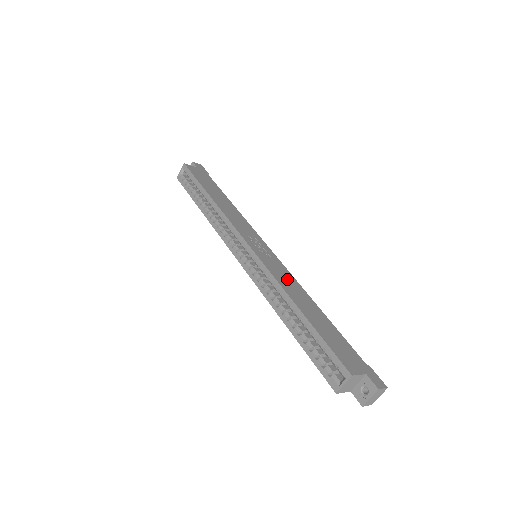
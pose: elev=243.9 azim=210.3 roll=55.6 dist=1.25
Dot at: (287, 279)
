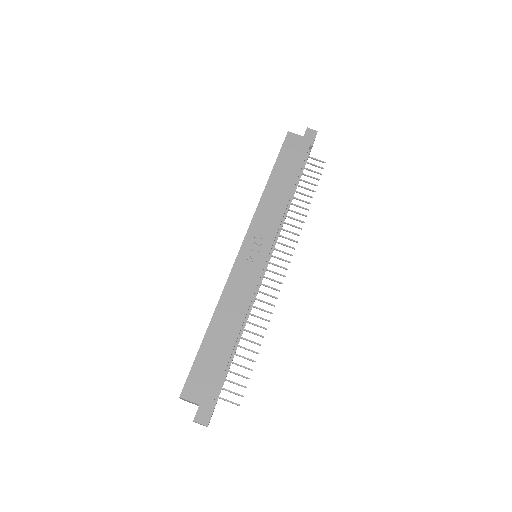
Dot at: (240, 293)
